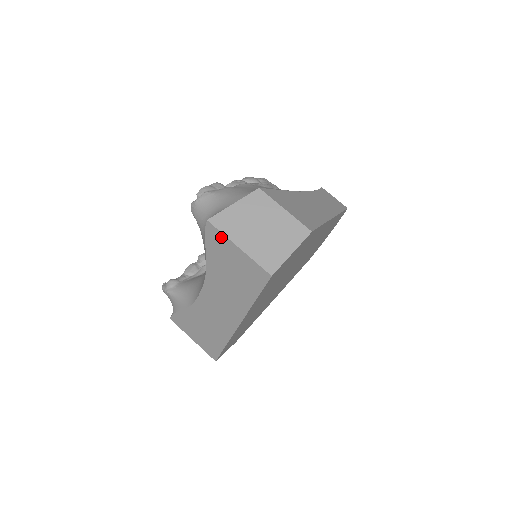
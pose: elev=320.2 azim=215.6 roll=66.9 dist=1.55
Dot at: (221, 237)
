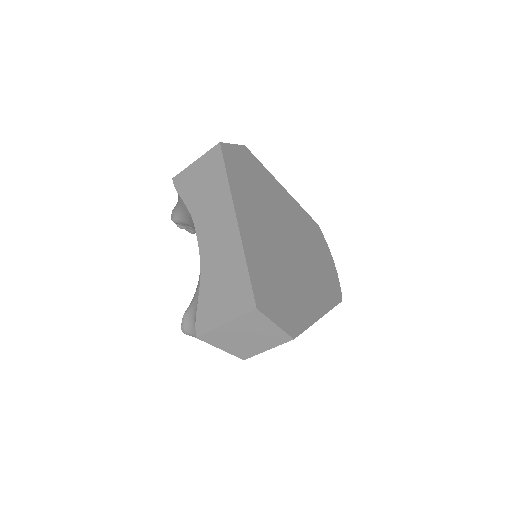
Dot at: (184, 174)
